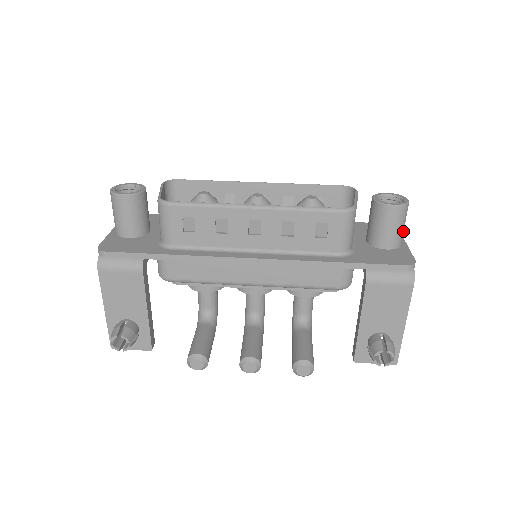
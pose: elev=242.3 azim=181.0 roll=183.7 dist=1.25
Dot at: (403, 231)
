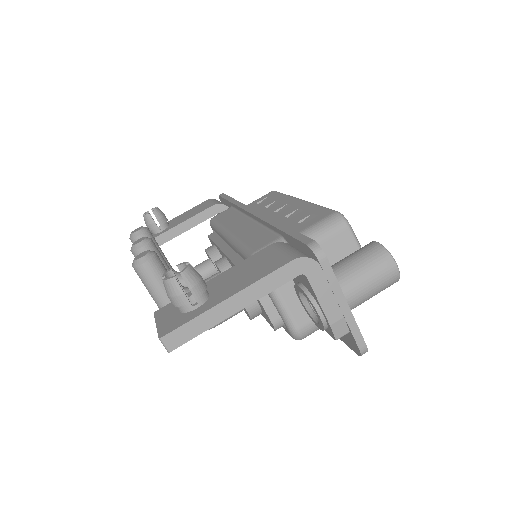
Dot at: (358, 280)
